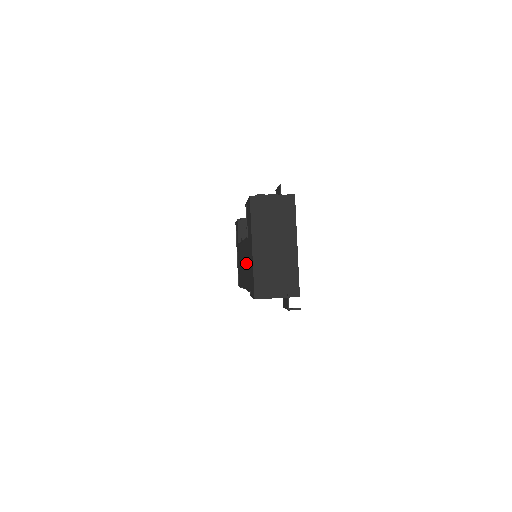
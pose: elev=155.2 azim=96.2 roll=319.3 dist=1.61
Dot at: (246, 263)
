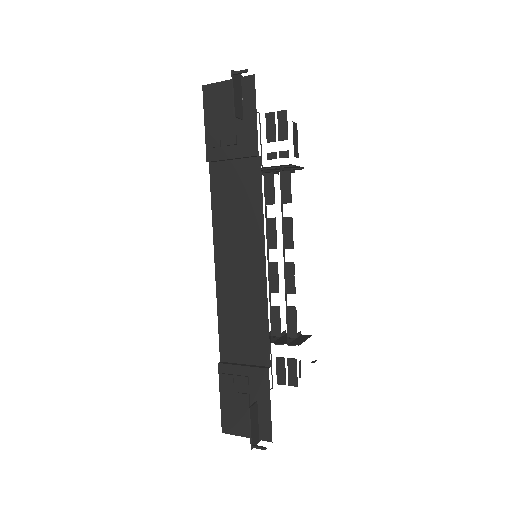
Dot at: occluded
